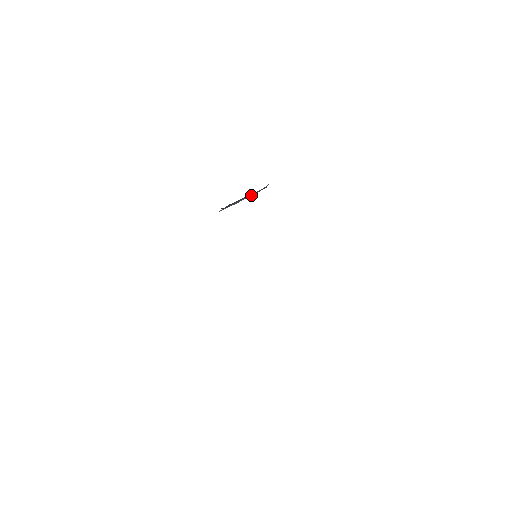
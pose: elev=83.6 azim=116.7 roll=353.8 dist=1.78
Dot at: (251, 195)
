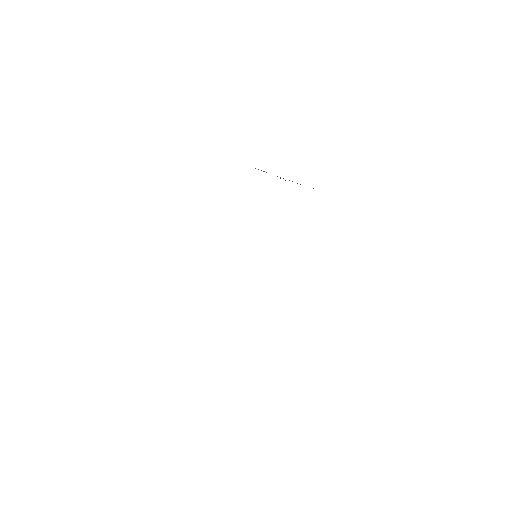
Dot at: occluded
